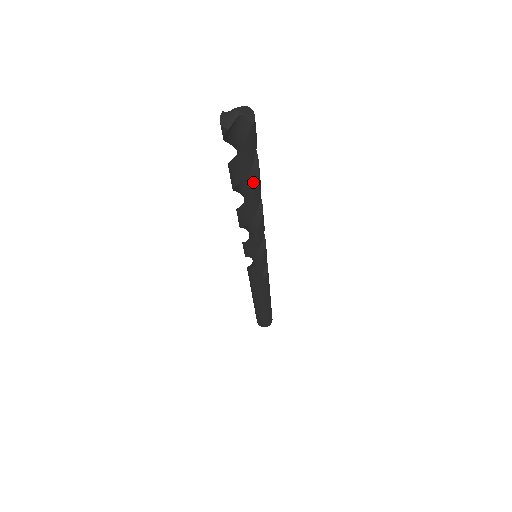
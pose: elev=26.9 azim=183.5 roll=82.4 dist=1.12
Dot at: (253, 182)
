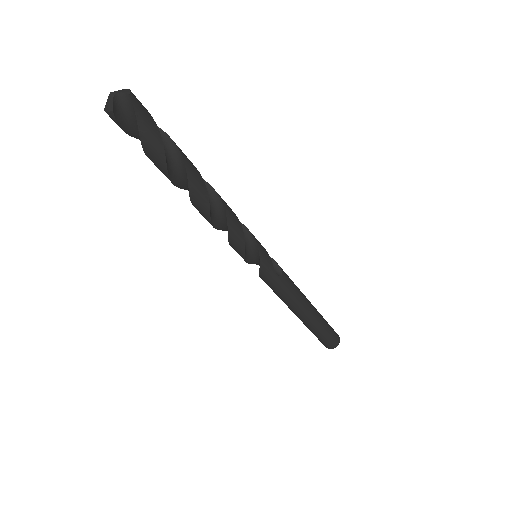
Dot at: (180, 161)
